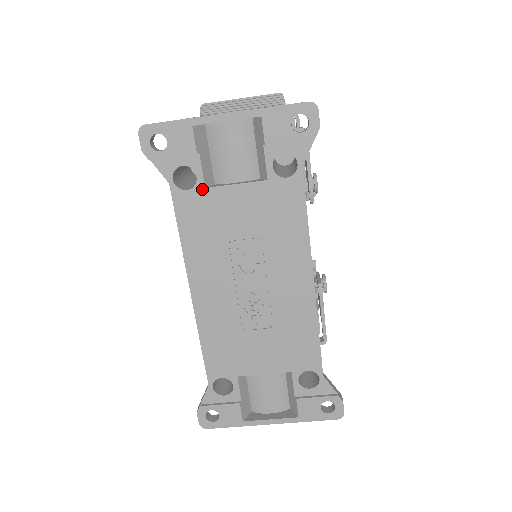
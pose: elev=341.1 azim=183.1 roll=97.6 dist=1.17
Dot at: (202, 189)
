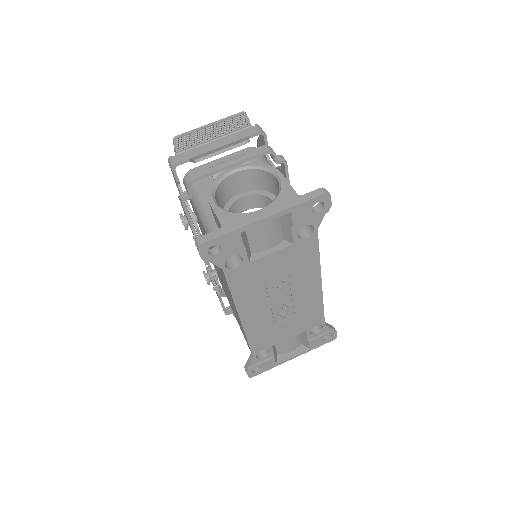
Dot at: (247, 264)
